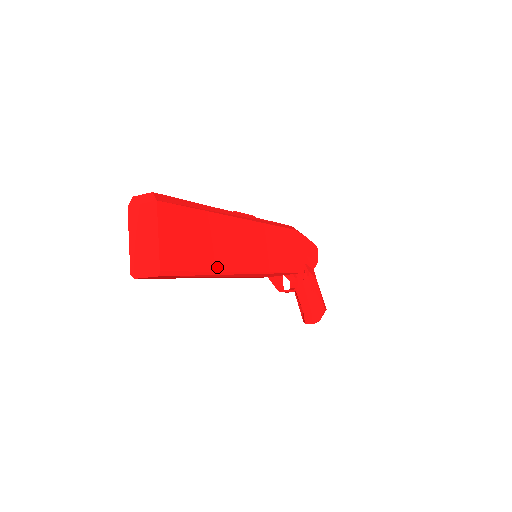
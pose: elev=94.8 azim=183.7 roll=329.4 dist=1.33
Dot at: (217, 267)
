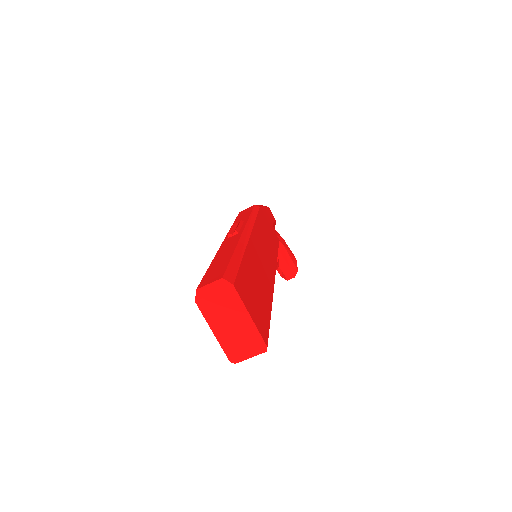
Dot at: (270, 300)
